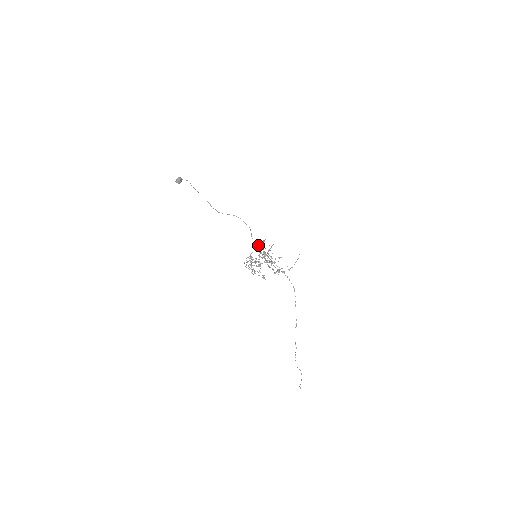
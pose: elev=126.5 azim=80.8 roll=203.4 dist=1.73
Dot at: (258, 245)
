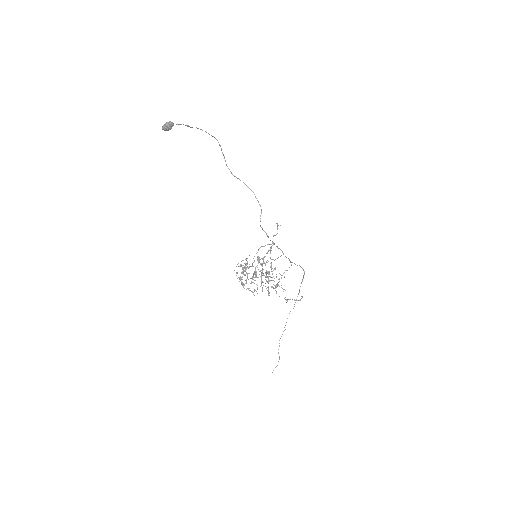
Dot at: (266, 234)
